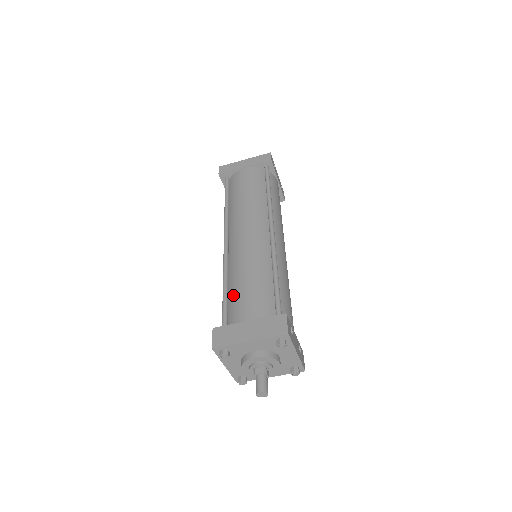
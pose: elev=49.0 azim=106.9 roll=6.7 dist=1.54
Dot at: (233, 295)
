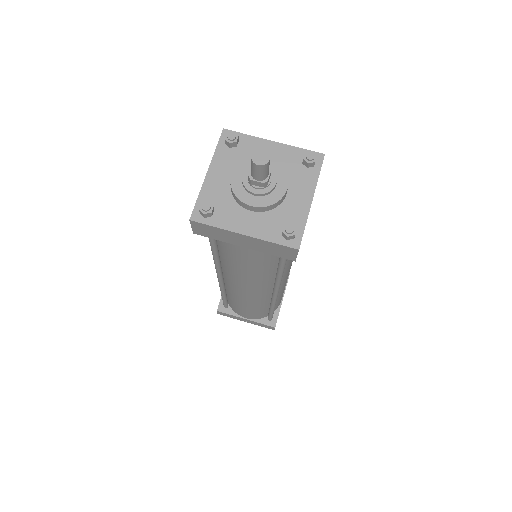
Dot at: occluded
